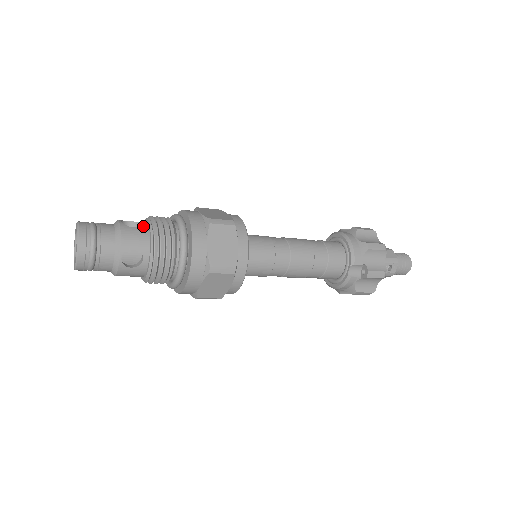
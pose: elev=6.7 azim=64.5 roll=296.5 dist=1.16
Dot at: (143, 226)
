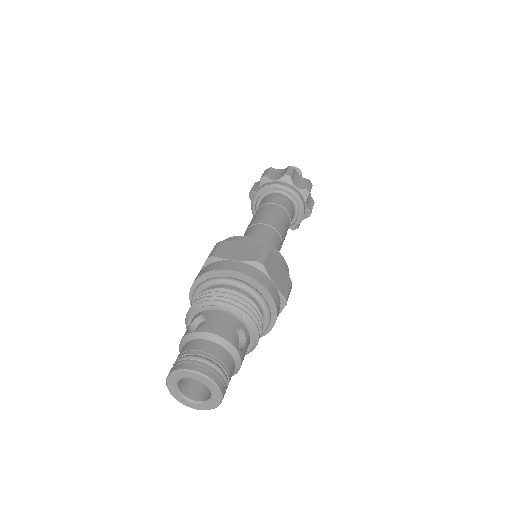
Dot at: (247, 337)
